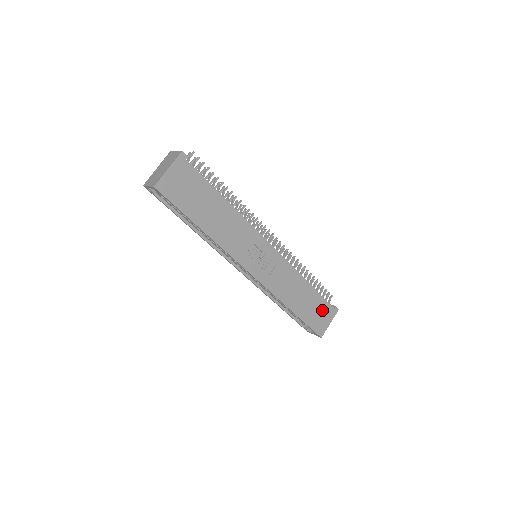
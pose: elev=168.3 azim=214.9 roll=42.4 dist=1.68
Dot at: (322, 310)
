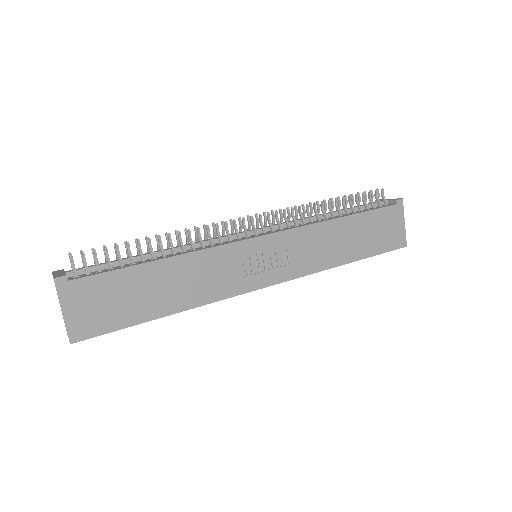
Dot at: (383, 222)
